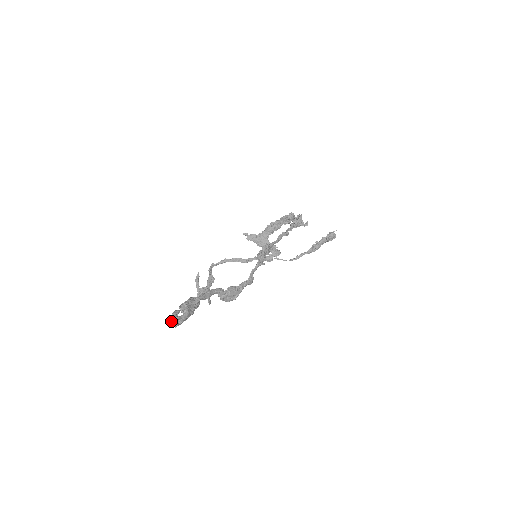
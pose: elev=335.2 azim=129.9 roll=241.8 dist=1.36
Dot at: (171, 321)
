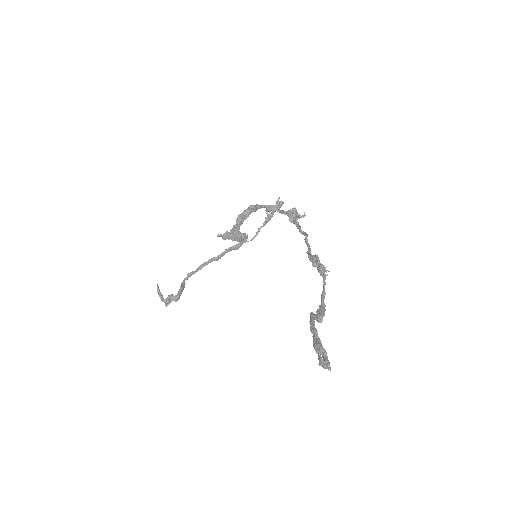
Dot at: (325, 368)
